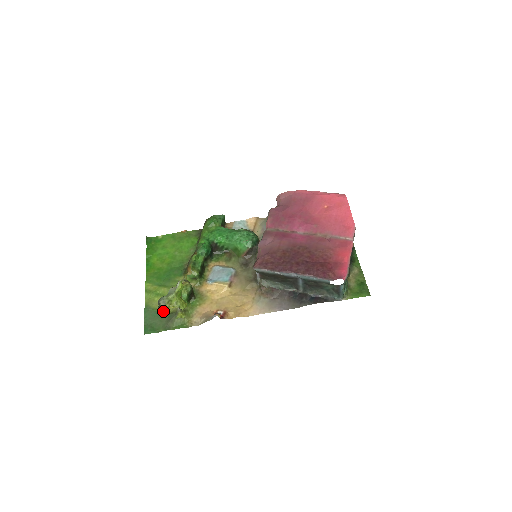
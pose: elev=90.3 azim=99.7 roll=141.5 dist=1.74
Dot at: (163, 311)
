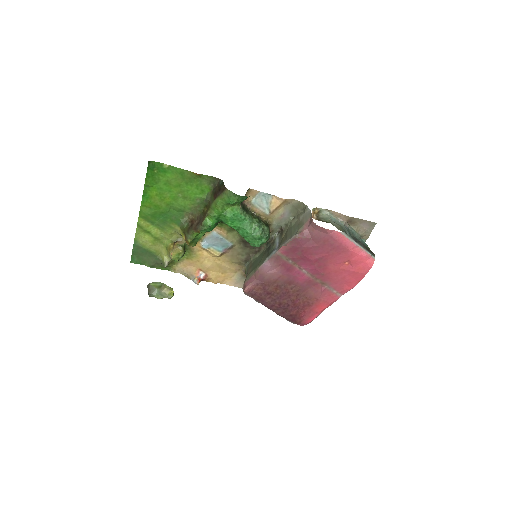
Dot at: (151, 252)
